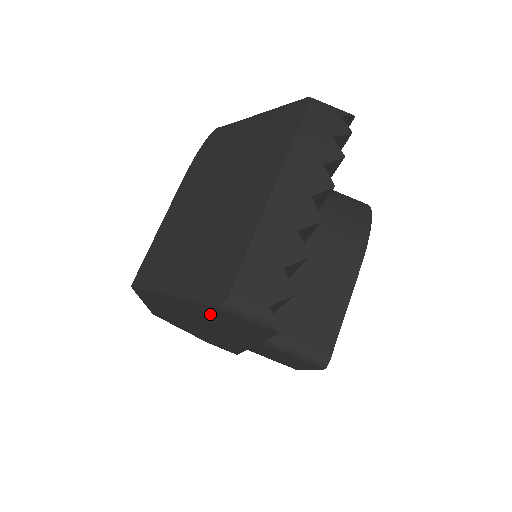
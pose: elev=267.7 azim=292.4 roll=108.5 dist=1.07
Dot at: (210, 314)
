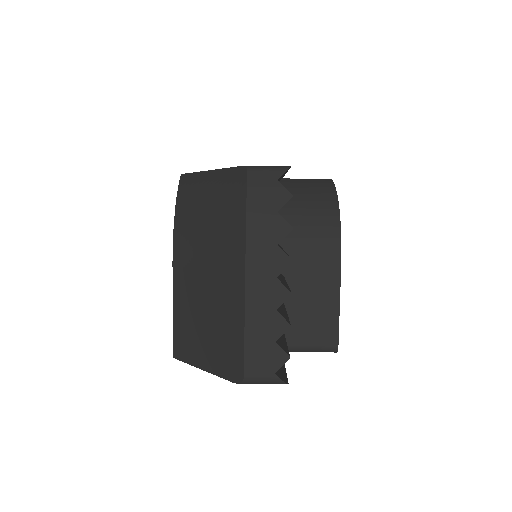
Dot at: occluded
